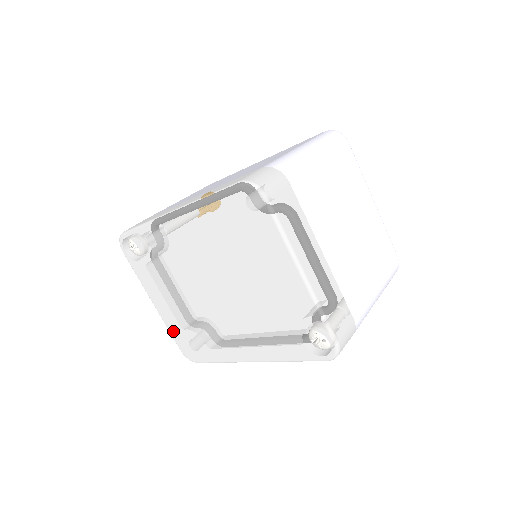
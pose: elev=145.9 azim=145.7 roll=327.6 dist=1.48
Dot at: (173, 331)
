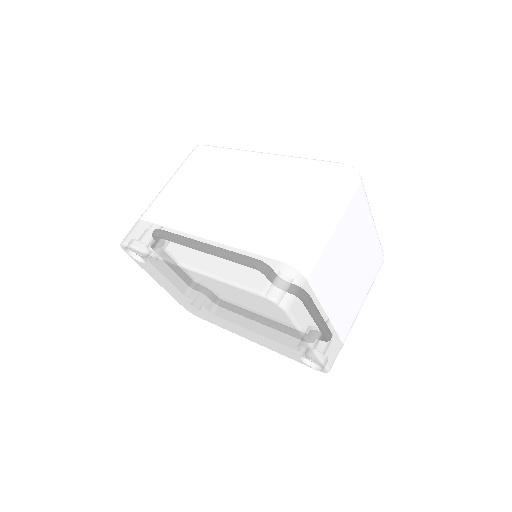
Dot at: (177, 299)
